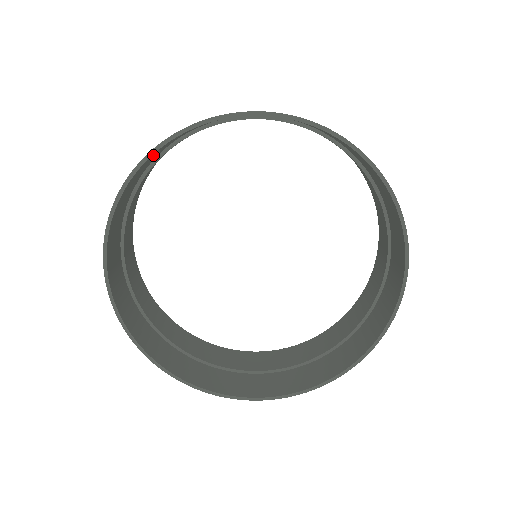
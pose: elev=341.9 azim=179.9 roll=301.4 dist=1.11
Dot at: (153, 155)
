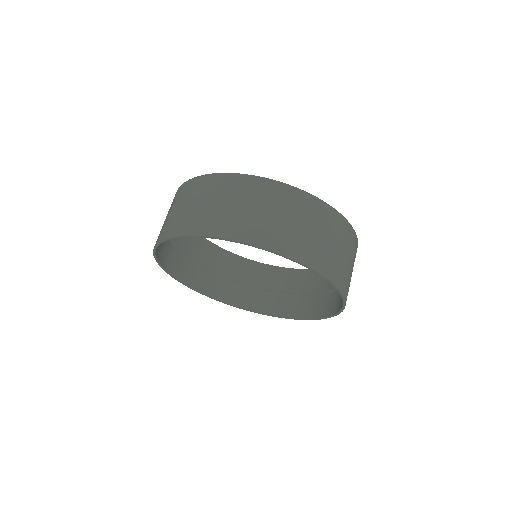
Dot at: (271, 244)
